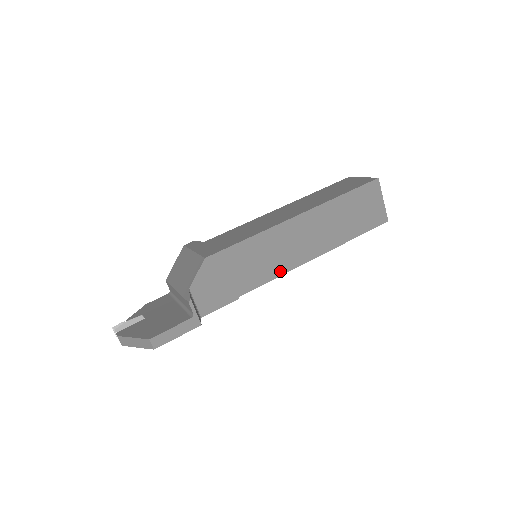
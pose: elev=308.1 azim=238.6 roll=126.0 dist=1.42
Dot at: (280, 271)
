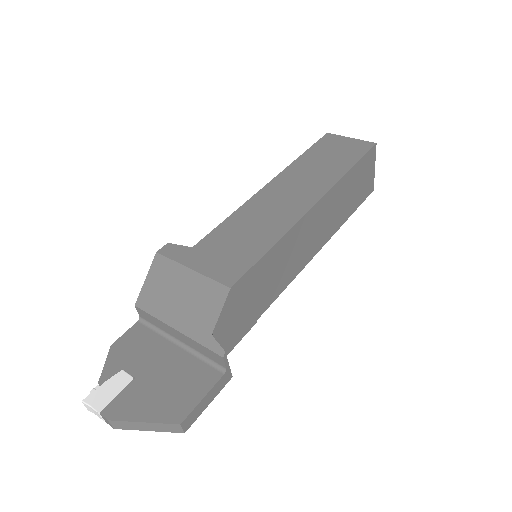
Dot at: (293, 275)
